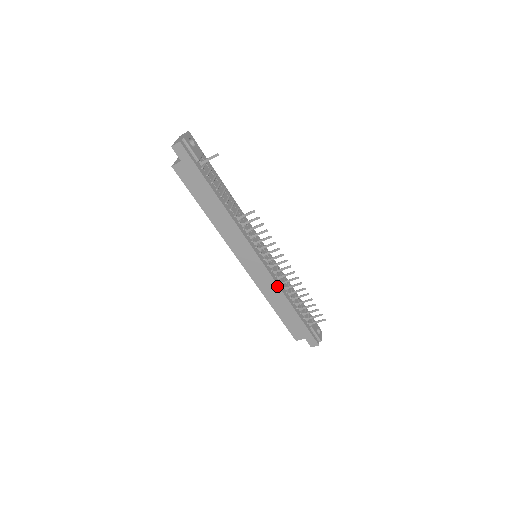
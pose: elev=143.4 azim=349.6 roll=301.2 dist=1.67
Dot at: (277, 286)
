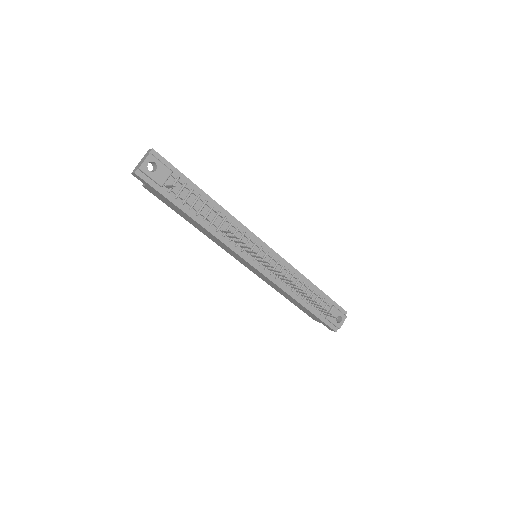
Dot at: (278, 287)
